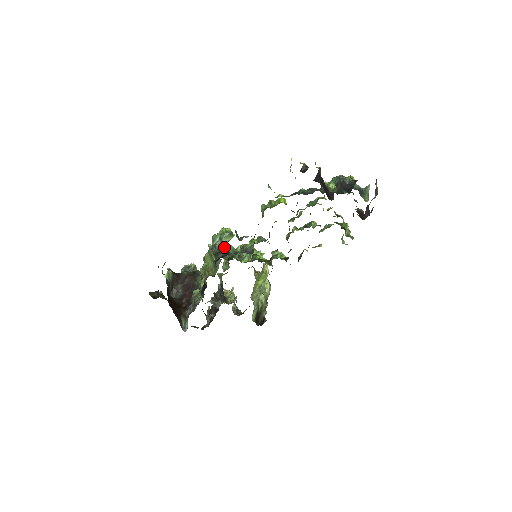
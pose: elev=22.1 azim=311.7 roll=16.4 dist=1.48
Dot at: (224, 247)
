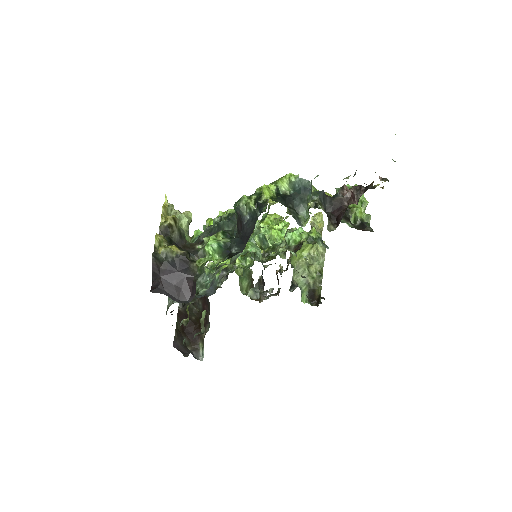
Dot at: occluded
